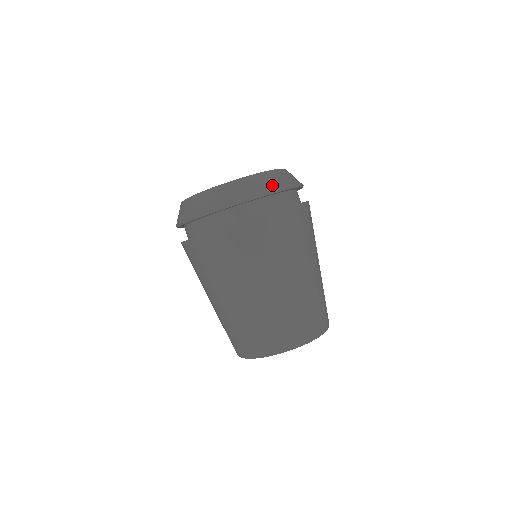
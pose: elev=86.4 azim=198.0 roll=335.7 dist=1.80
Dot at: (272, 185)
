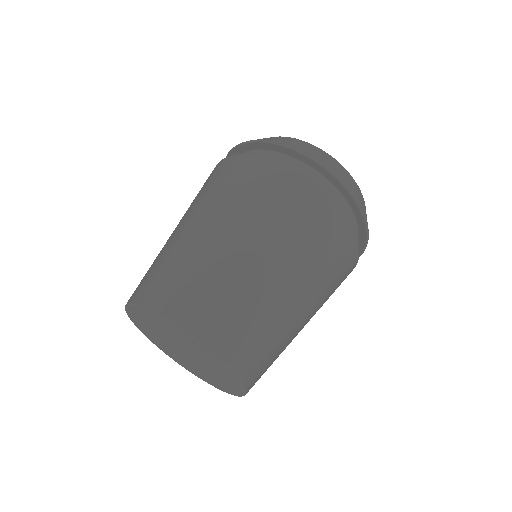
Dot at: (278, 140)
